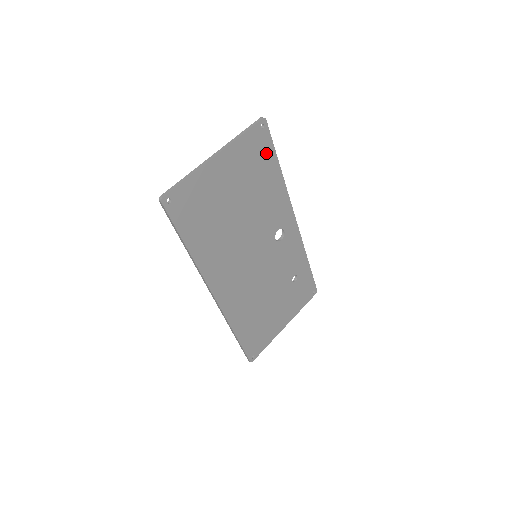
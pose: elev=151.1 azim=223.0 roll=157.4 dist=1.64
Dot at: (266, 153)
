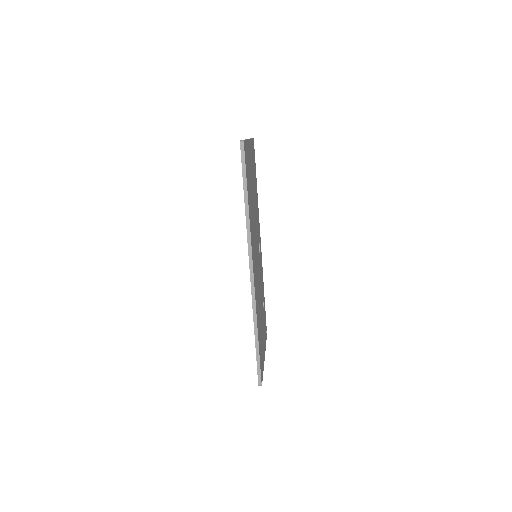
Dot at: occluded
